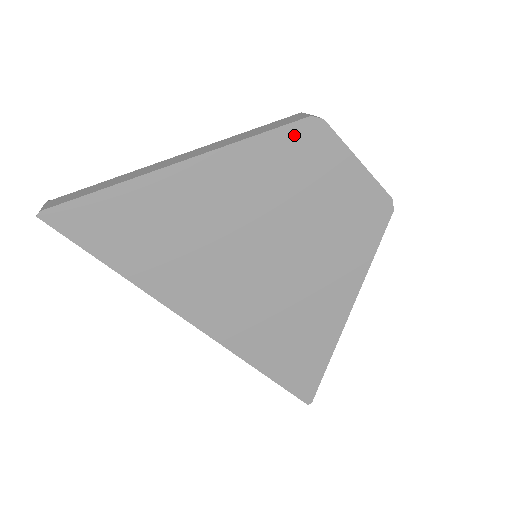
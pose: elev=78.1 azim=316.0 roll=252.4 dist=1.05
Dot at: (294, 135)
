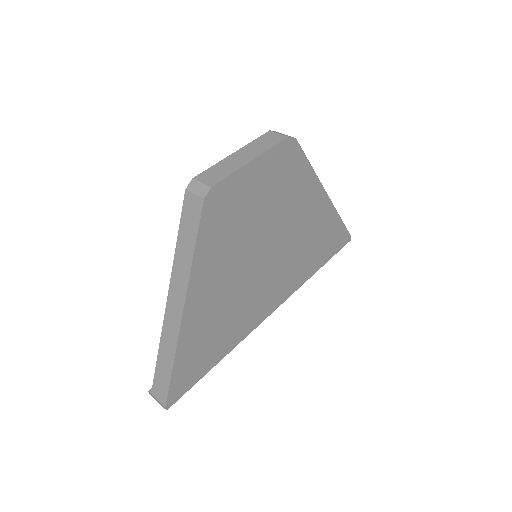
Dot at: (209, 217)
